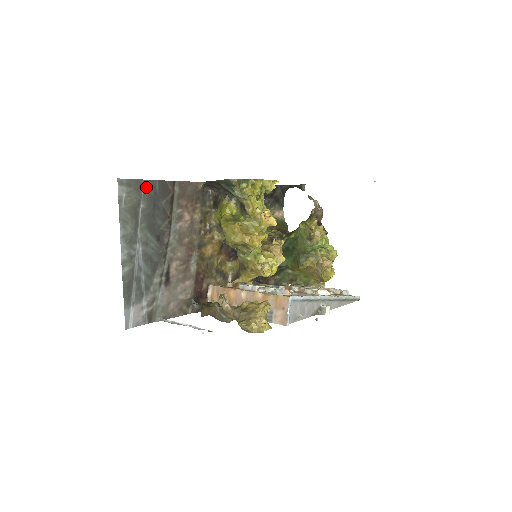
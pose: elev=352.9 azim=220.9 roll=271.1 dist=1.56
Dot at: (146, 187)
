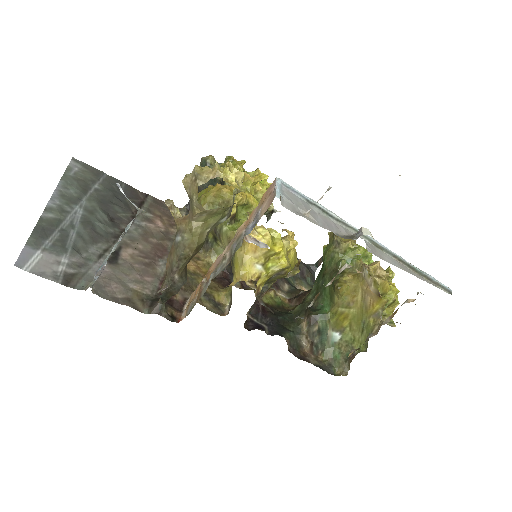
Dot at: (108, 180)
